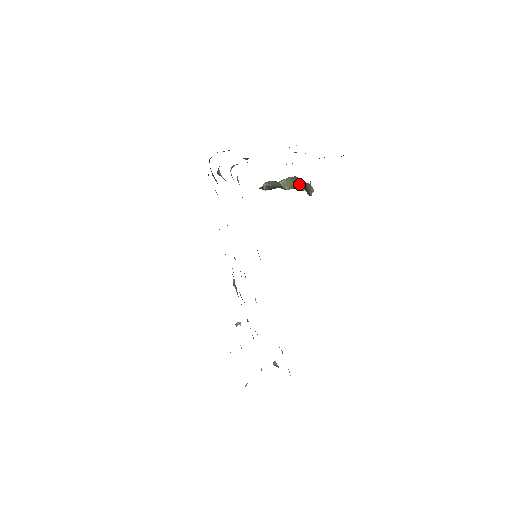
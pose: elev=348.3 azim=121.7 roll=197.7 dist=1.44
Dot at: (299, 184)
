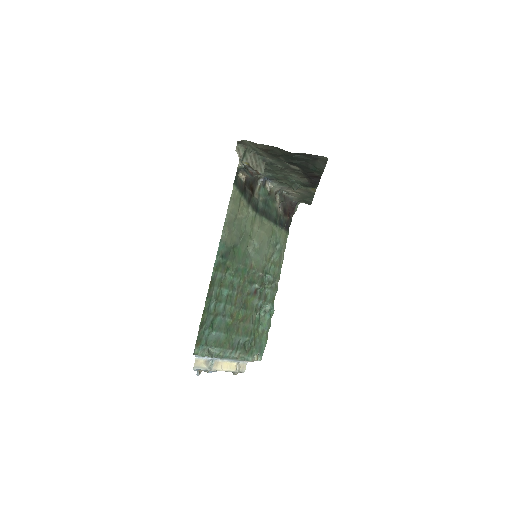
Dot at: occluded
